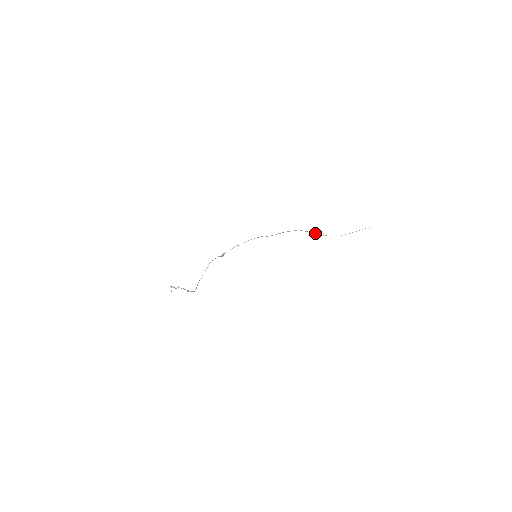
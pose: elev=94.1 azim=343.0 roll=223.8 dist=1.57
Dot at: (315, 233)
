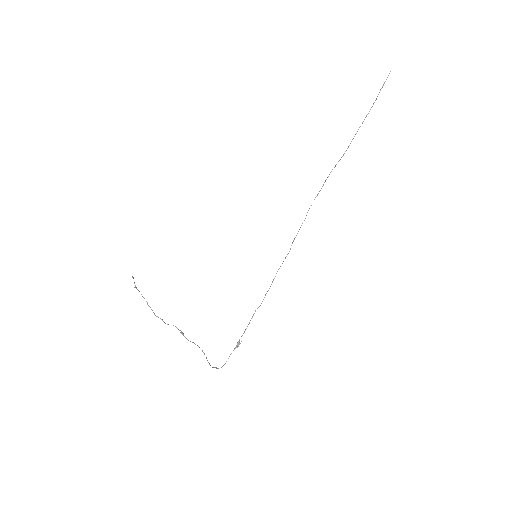
Dot at: (329, 174)
